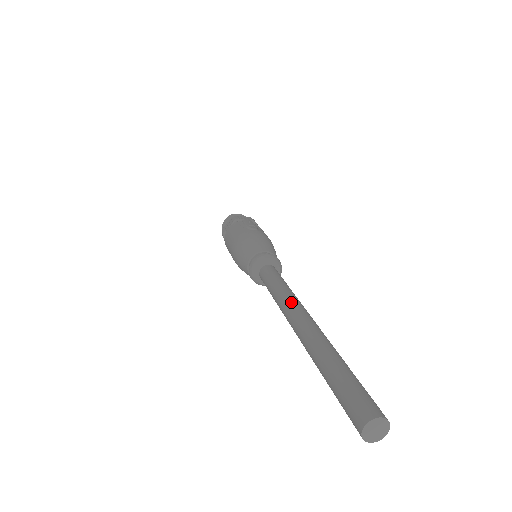
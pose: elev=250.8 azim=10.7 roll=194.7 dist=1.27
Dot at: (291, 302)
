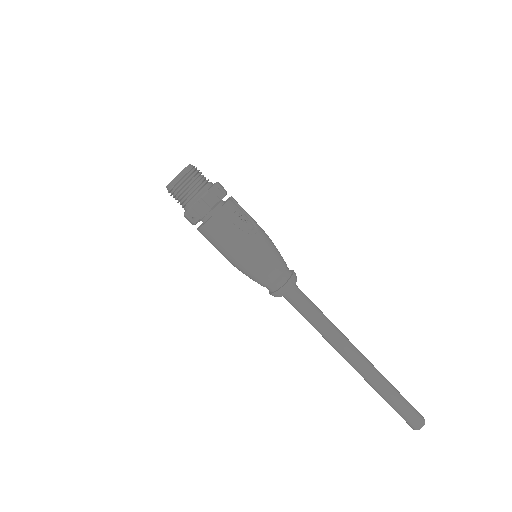
Dot at: (342, 341)
